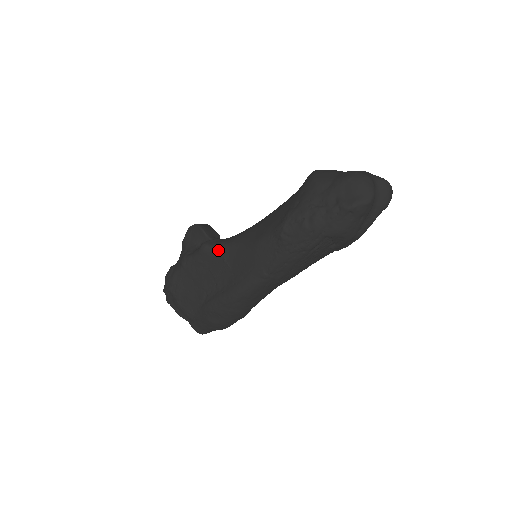
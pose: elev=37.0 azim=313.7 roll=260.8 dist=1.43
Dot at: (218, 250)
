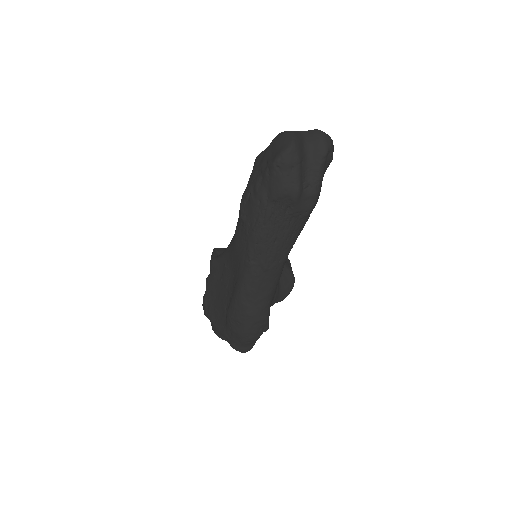
Dot at: (220, 259)
